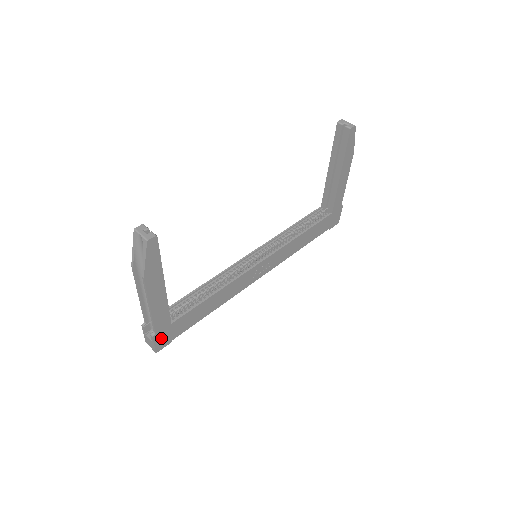
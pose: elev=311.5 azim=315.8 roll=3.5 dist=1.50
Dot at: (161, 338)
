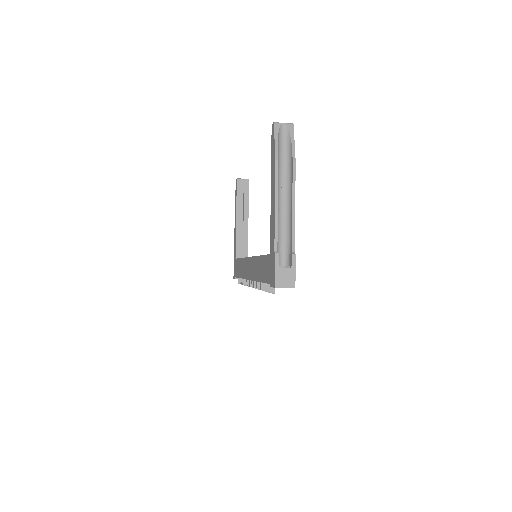
Dot at: occluded
